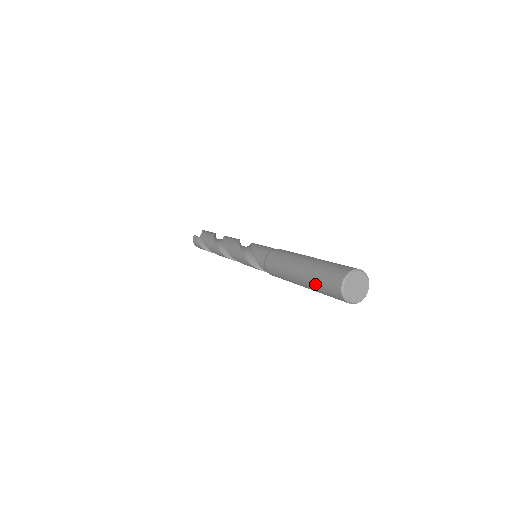
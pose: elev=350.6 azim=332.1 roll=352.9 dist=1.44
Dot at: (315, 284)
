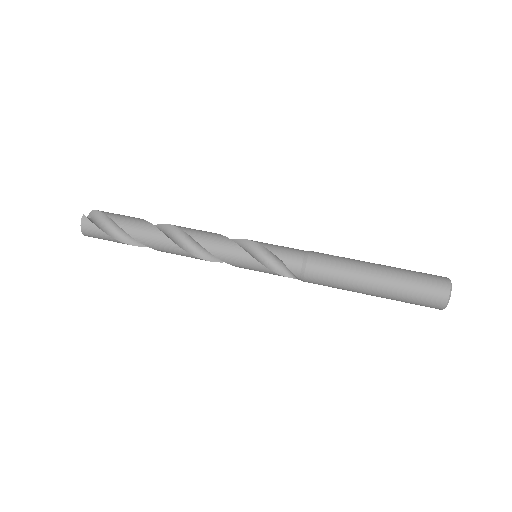
Dot at: (406, 290)
